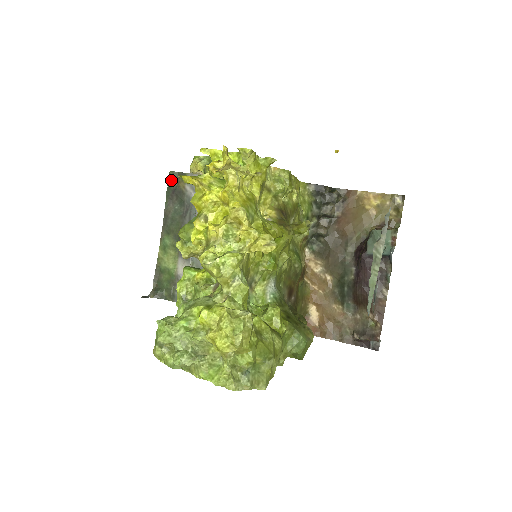
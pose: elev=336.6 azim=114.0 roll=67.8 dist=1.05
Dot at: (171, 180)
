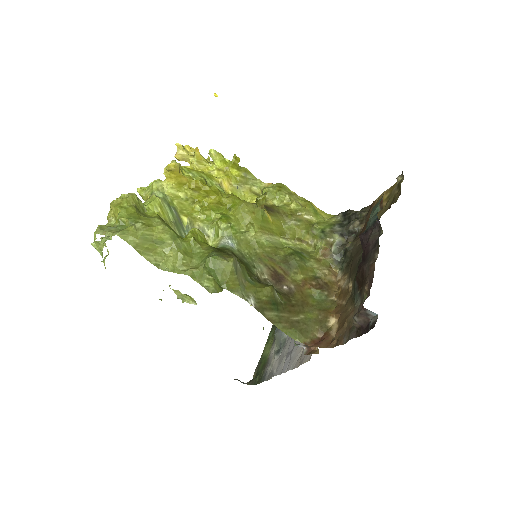
Dot at: occluded
